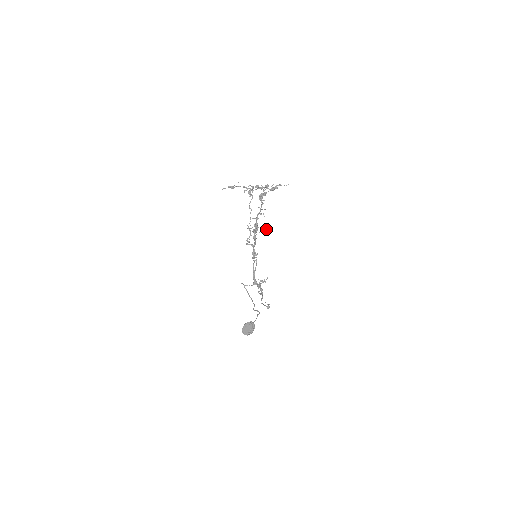
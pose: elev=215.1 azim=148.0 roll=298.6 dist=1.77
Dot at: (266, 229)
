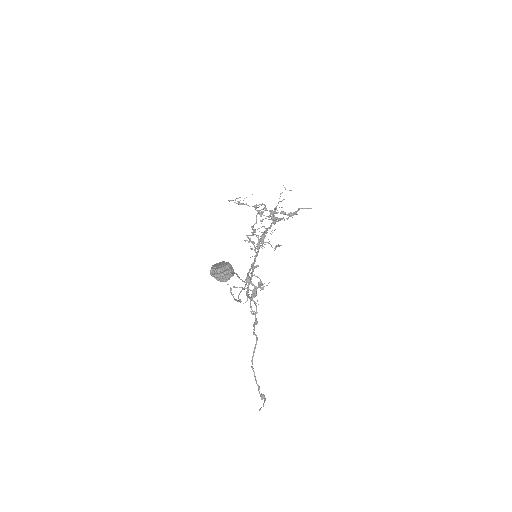
Dot at: (276, 246)
